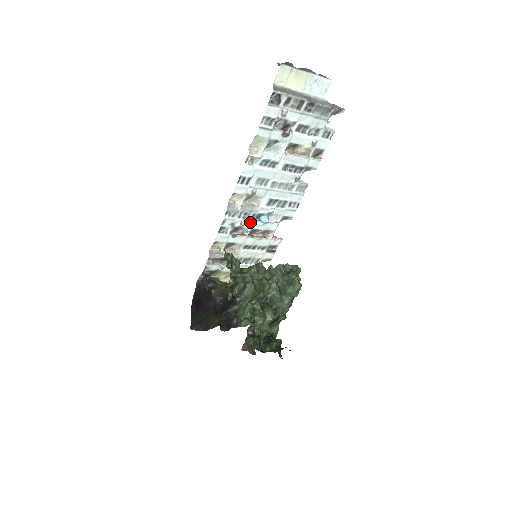
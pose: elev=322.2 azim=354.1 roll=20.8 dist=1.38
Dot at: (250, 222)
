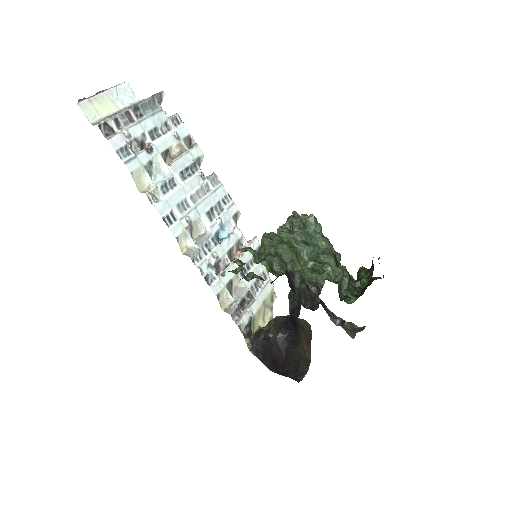
Dot at: (218, 249)
